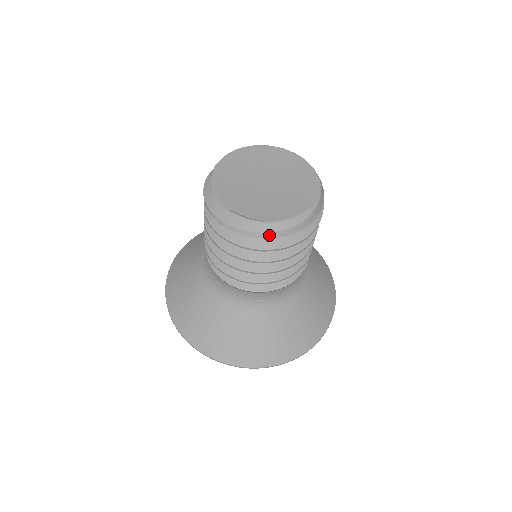
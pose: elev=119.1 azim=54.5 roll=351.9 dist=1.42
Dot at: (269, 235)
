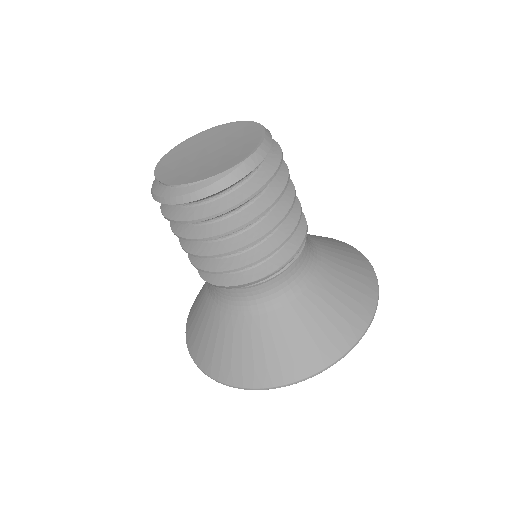
Dot at: (169, 201)
